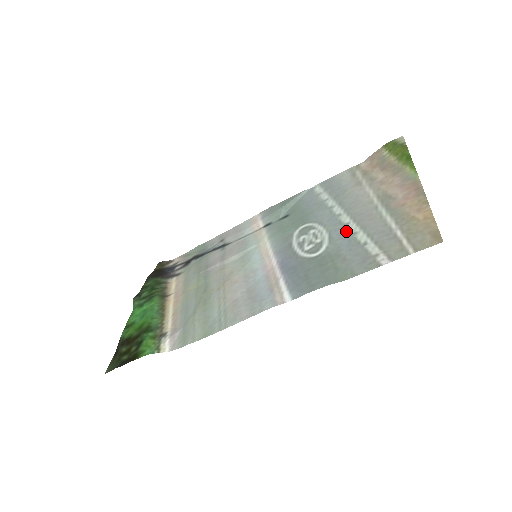
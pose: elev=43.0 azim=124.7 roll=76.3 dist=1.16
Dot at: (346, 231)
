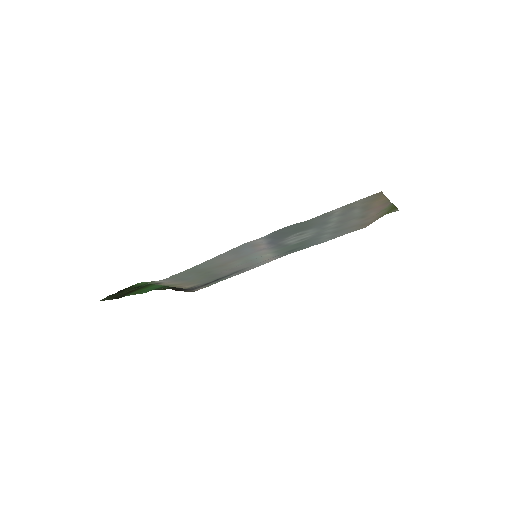
Dot at: (326, 225)
